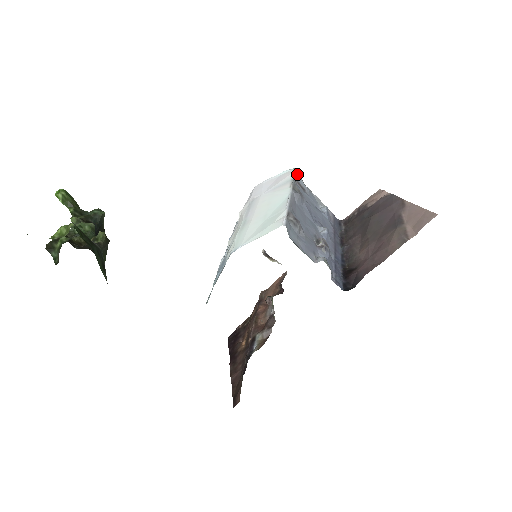
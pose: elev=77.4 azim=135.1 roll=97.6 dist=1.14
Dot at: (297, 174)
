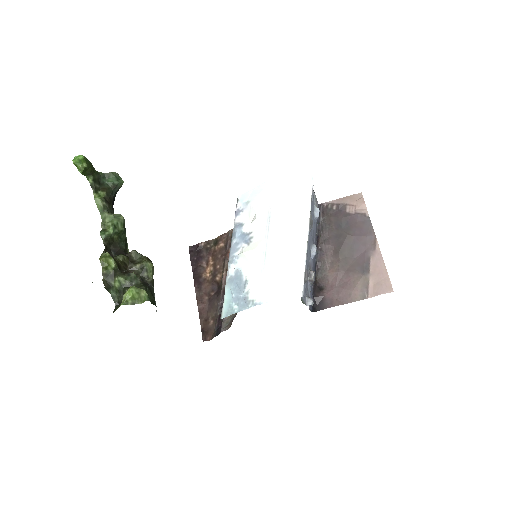
Dot at: occluded
